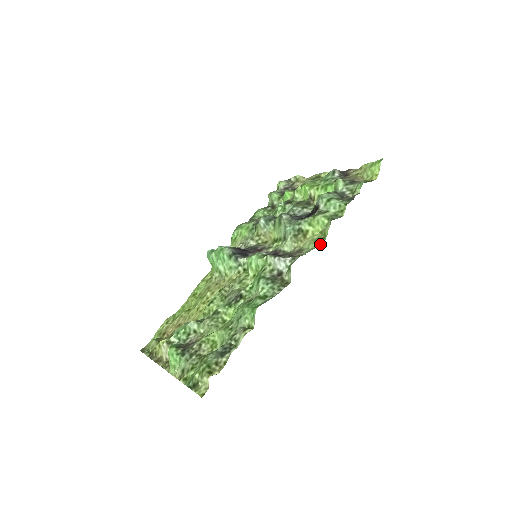
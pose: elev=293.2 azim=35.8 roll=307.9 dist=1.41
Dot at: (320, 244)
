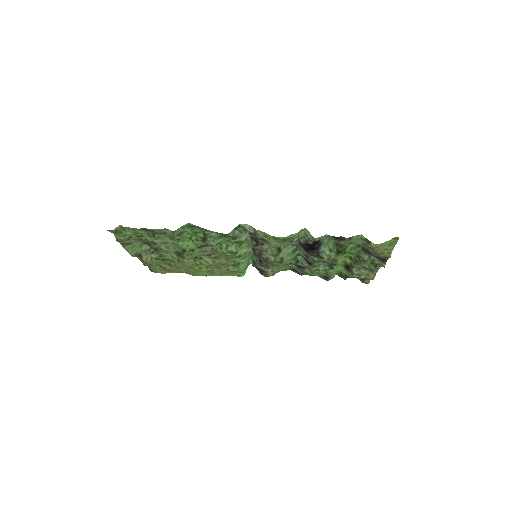
Dot at: occluded
